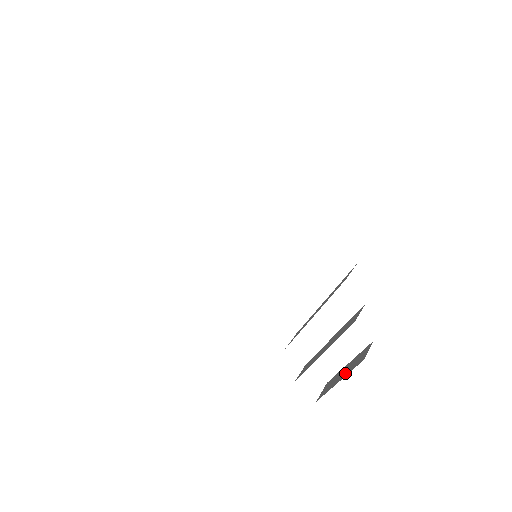
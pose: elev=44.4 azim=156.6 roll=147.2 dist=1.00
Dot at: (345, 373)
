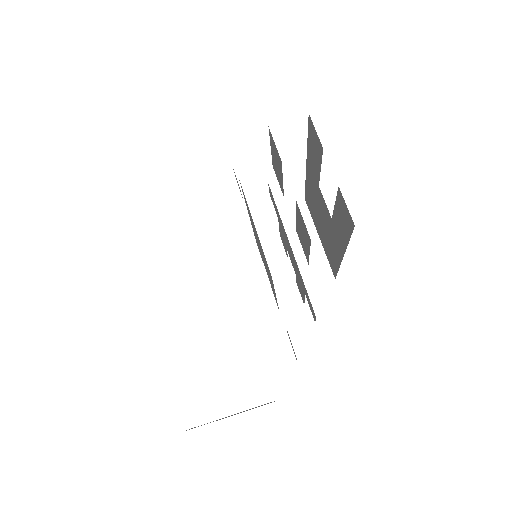
Dot at: occluded
